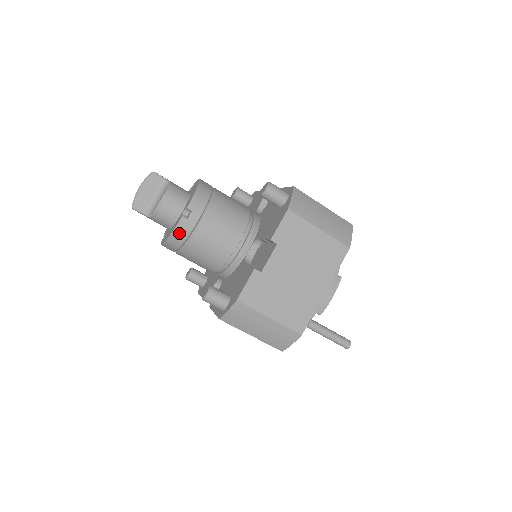
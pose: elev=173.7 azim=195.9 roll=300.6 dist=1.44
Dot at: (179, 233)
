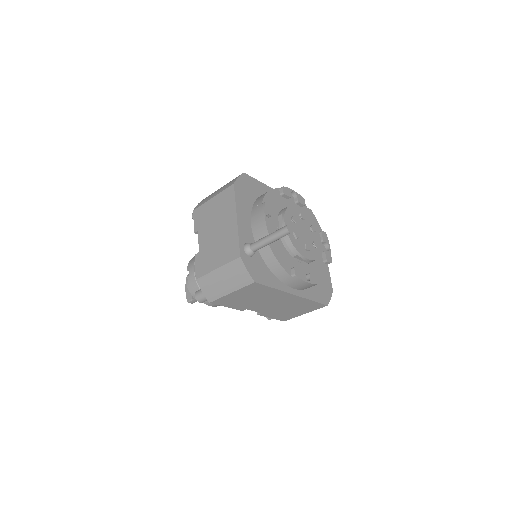
Dot at: (193, 287)
